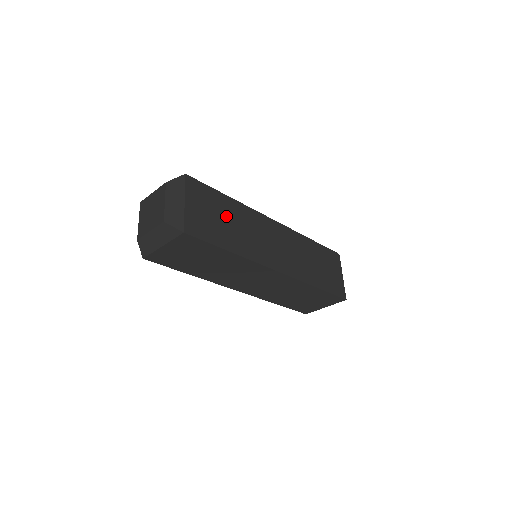
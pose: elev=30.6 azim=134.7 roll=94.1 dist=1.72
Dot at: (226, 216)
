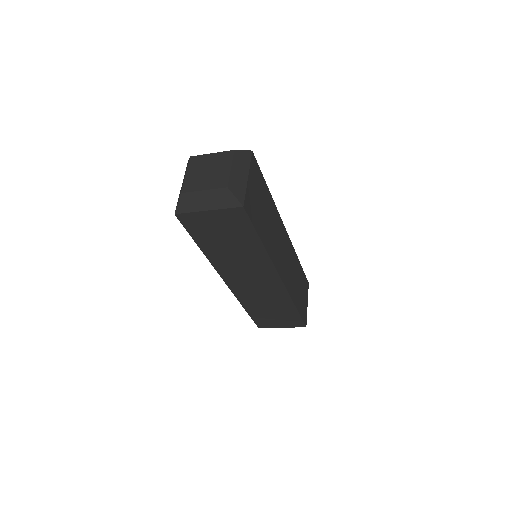
Dot at: (265, 207)
